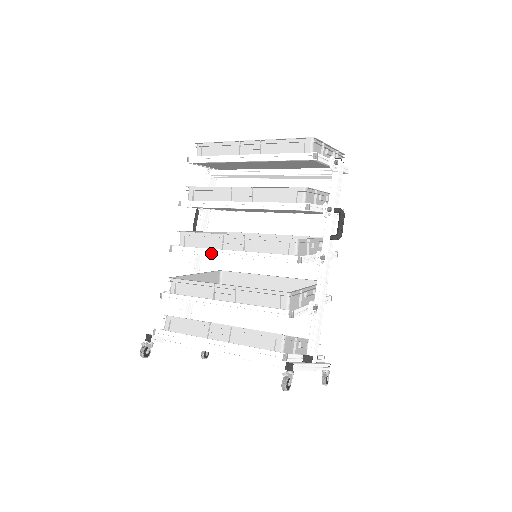
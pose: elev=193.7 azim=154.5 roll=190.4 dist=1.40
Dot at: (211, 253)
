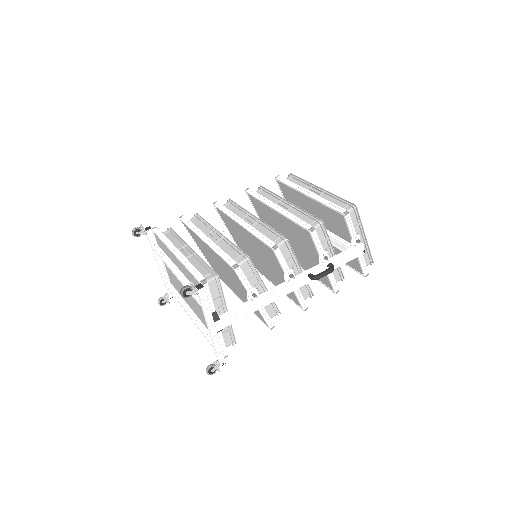
Dot at: (233, 216)
